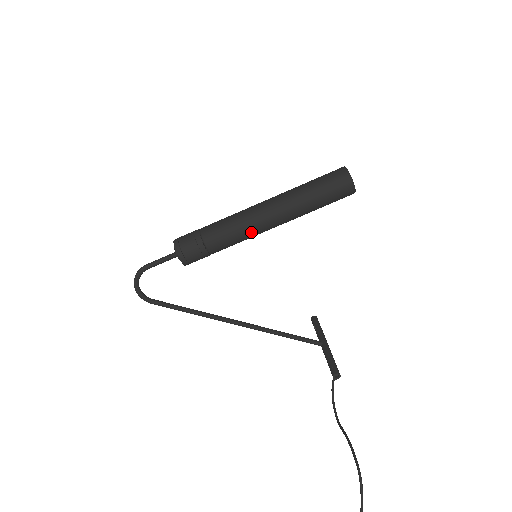
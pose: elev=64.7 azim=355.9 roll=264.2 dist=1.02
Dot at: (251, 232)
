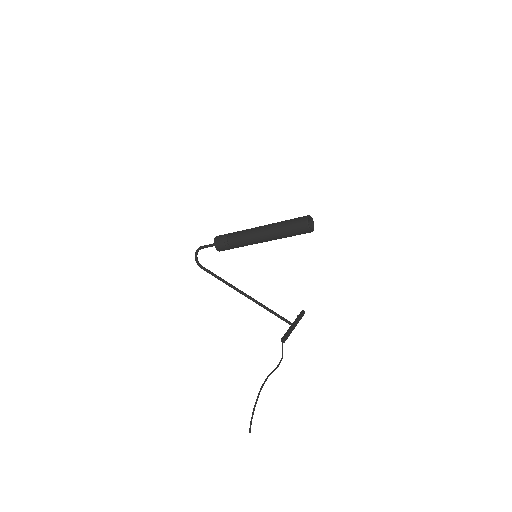
Dot at: (251, 241)
